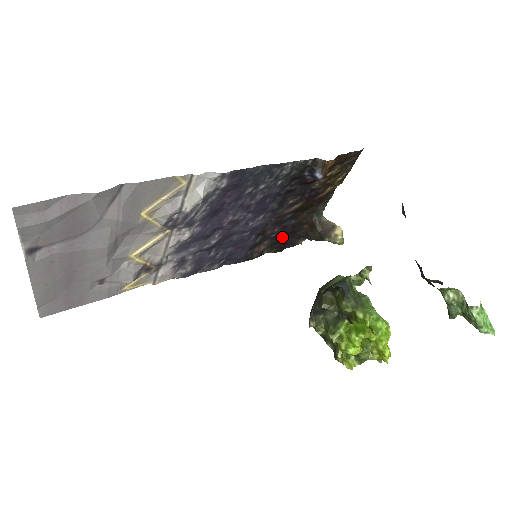
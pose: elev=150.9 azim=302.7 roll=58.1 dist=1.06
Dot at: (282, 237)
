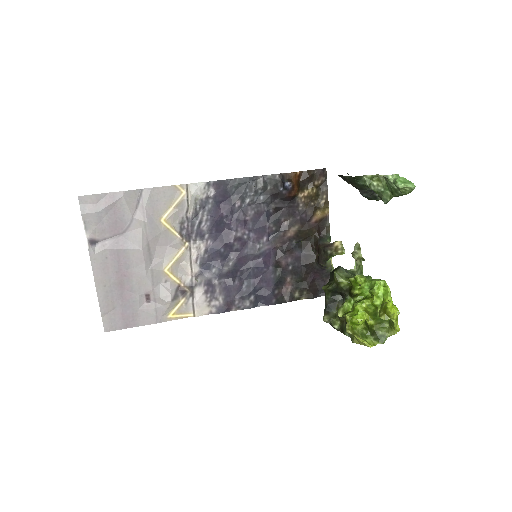
Dot at: (302, 273)
